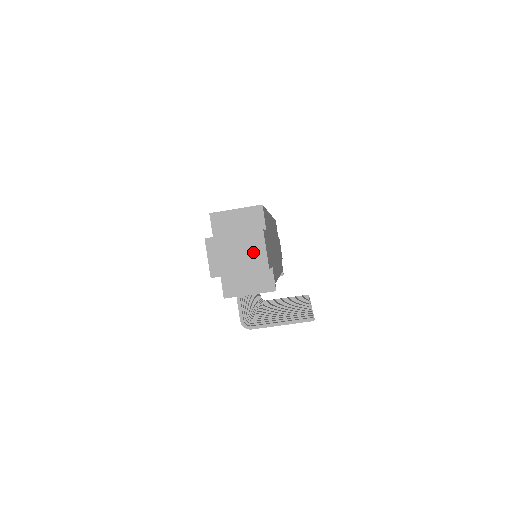
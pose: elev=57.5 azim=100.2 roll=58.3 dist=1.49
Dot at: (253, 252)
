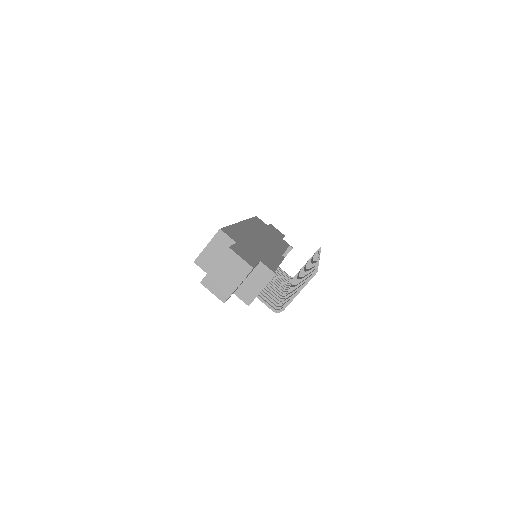
Dot at: (235, 266)
